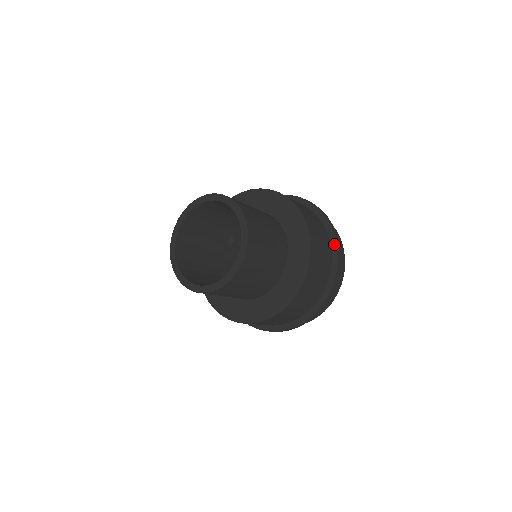
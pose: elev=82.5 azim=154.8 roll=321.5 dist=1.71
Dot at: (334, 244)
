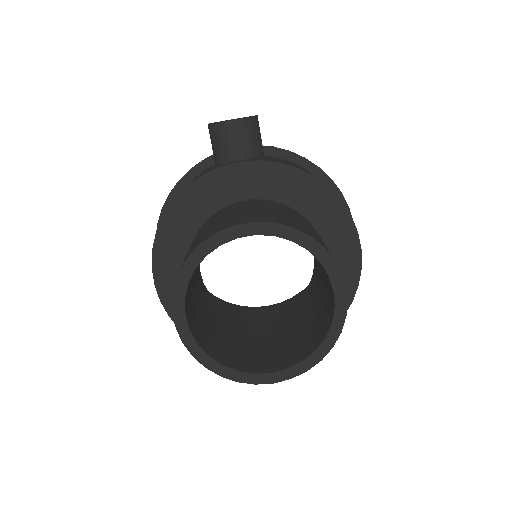
Dot at: occluded
